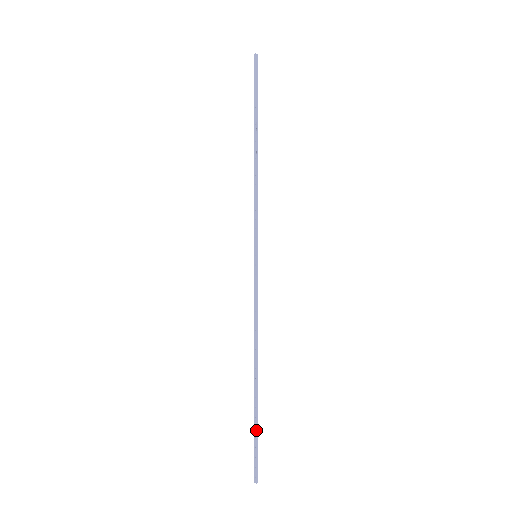
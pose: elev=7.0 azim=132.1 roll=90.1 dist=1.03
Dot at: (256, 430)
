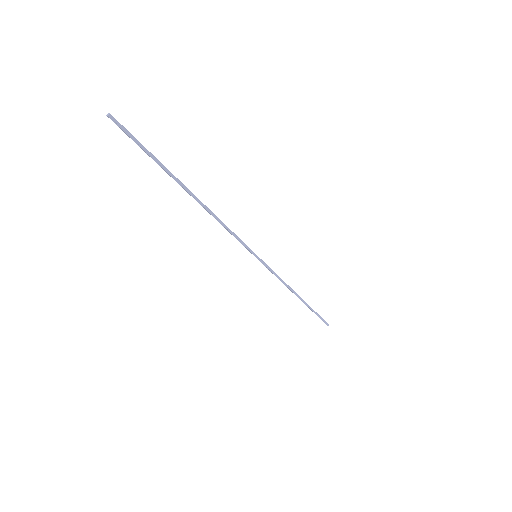
Dot at: occluded
